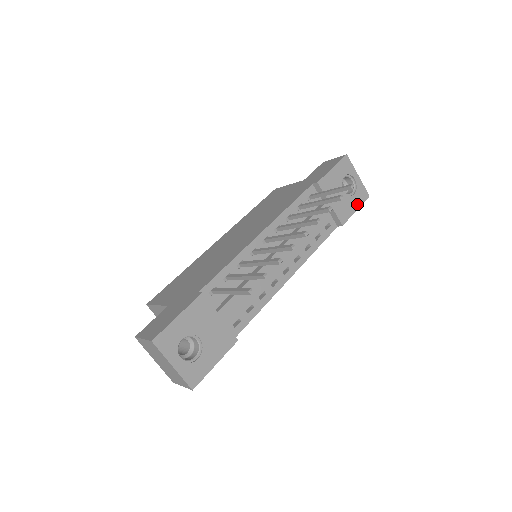
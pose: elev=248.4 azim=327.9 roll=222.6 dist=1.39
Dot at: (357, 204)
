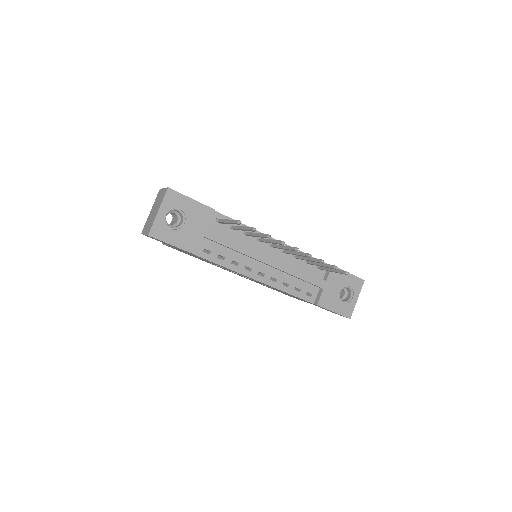
Dot at: (338, 310)
